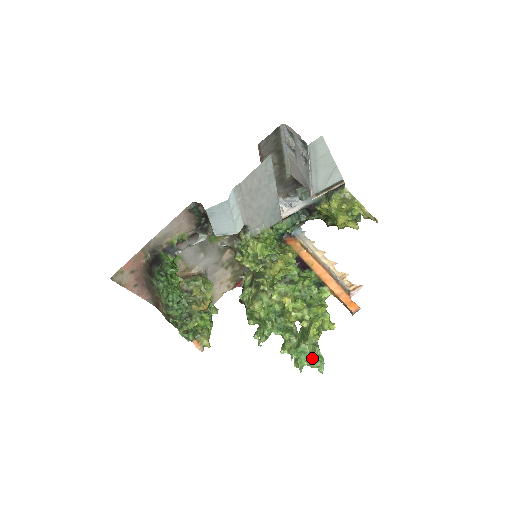
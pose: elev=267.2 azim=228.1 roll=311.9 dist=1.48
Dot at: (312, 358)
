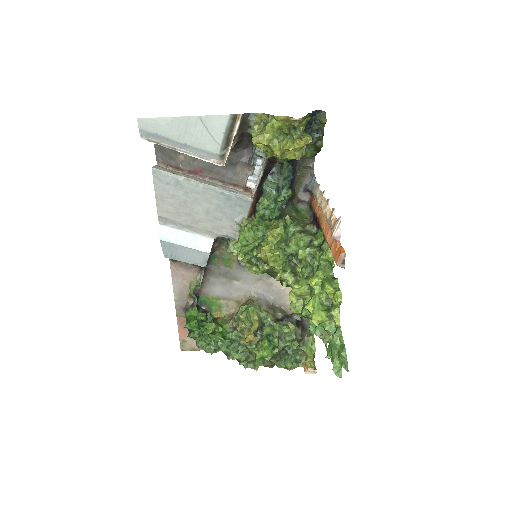
Dot at: occluded
